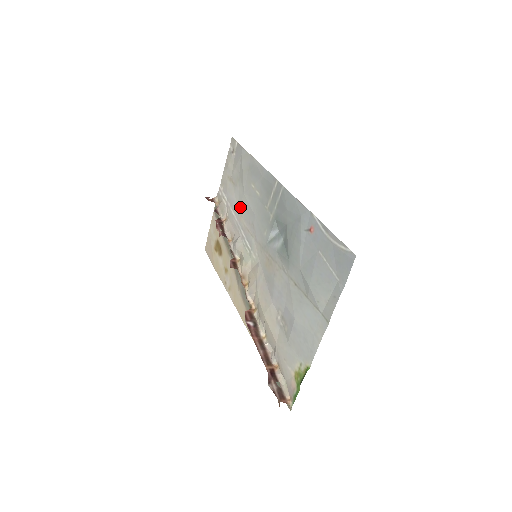
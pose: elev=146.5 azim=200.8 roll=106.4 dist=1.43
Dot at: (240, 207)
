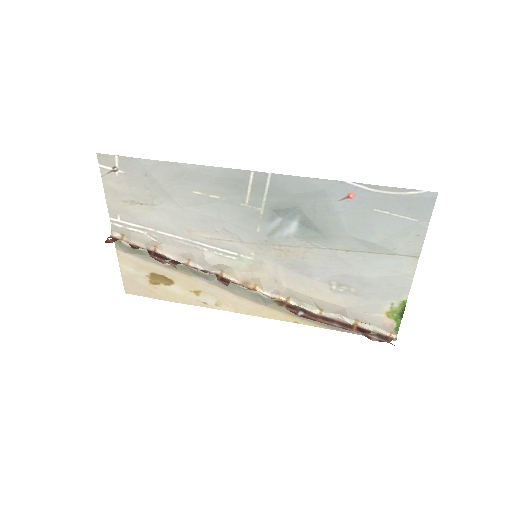
Dot at: (181, 223)
